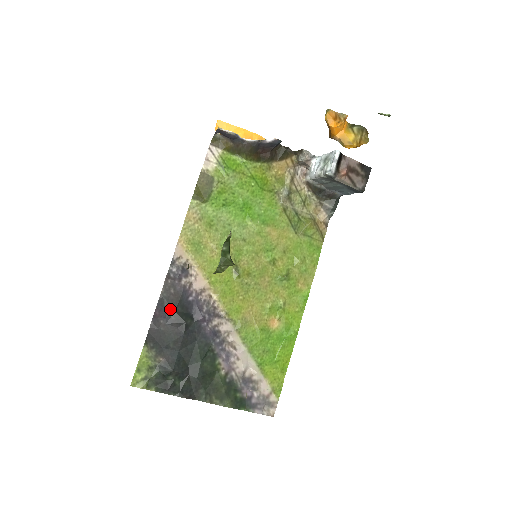
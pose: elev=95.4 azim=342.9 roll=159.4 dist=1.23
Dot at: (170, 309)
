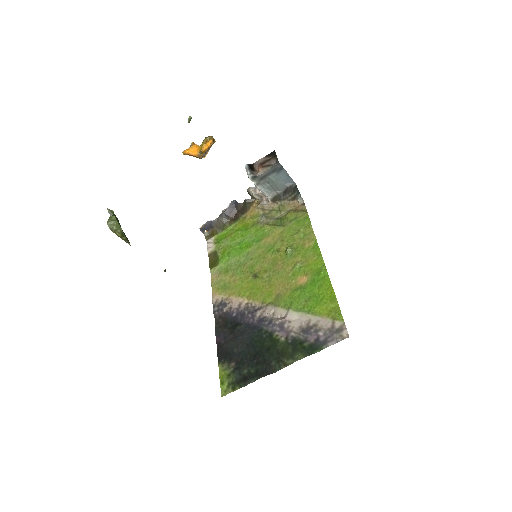
Dot at: (224, 331)
